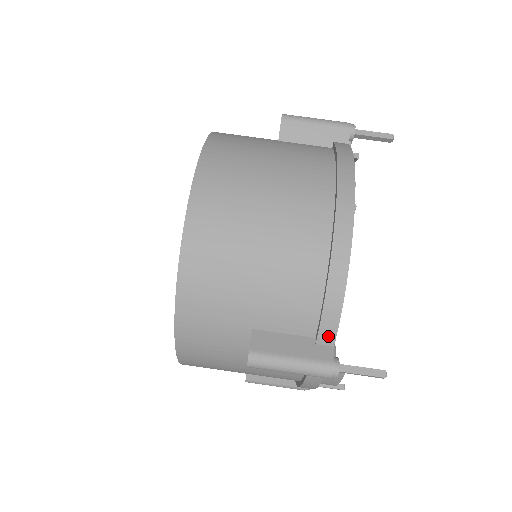
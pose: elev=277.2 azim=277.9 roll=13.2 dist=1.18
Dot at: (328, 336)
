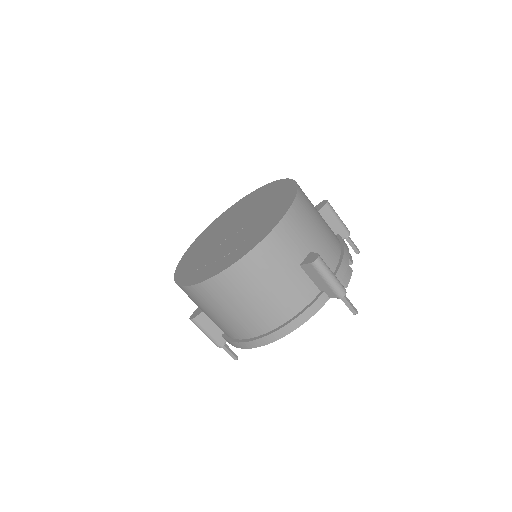
Dot at: (226, 340)
